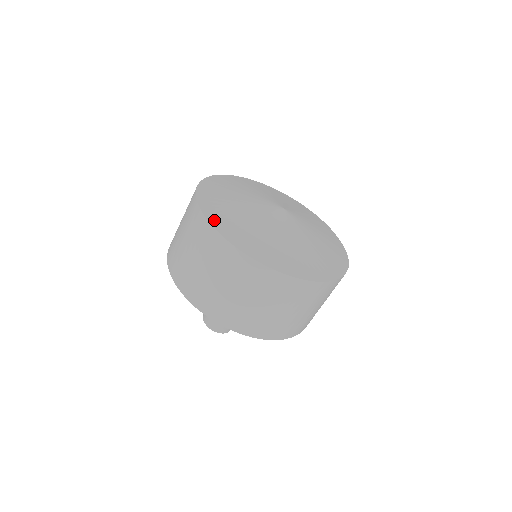
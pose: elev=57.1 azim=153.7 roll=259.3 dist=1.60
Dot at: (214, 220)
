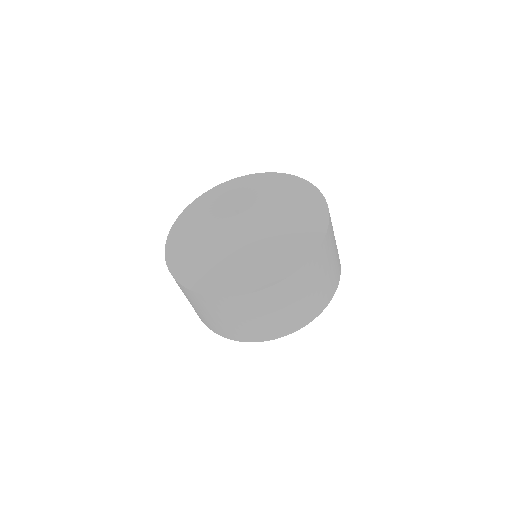
Dot at: (170, 244)
